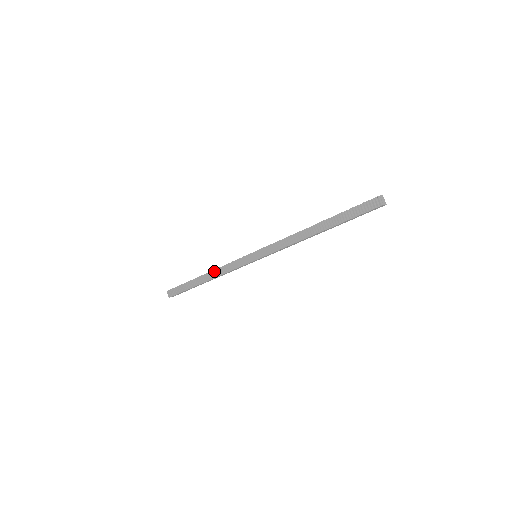
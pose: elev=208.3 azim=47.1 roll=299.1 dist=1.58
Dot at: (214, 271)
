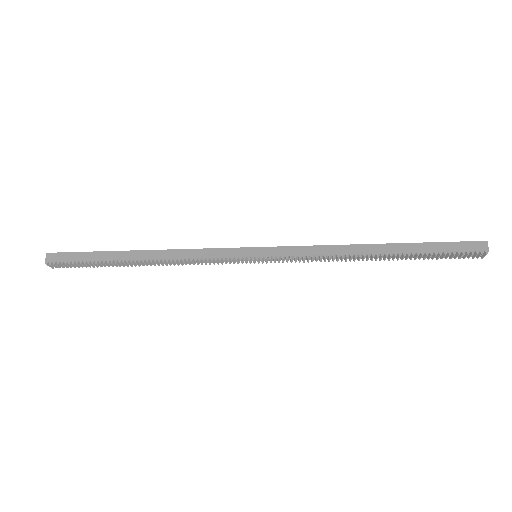
Dot at: (168, 263)
